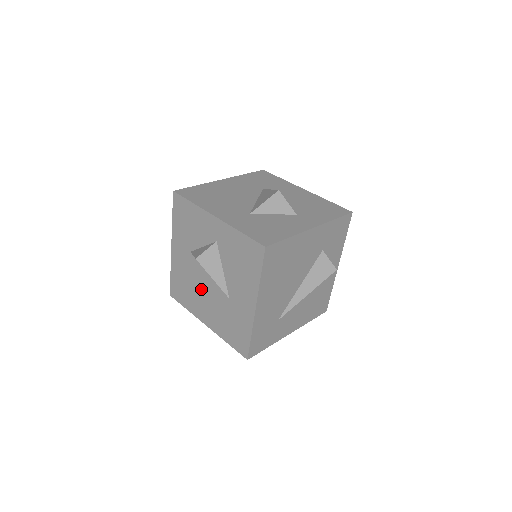
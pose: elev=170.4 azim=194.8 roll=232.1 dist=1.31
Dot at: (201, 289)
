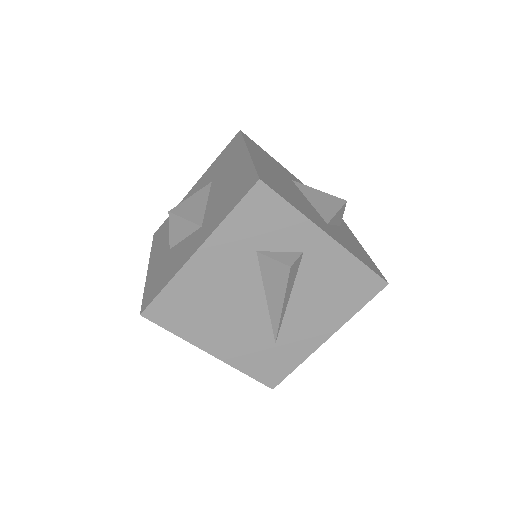
Dot at: occluded
